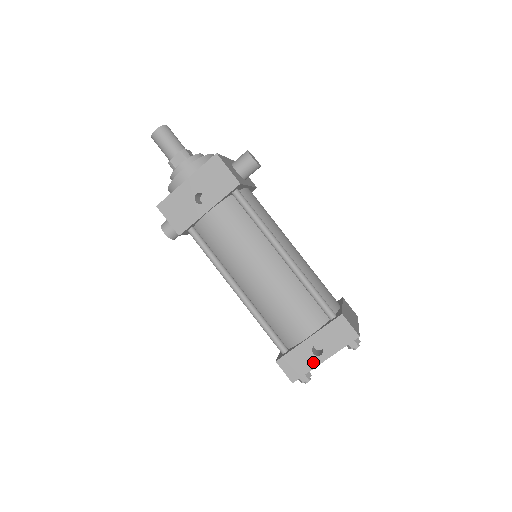
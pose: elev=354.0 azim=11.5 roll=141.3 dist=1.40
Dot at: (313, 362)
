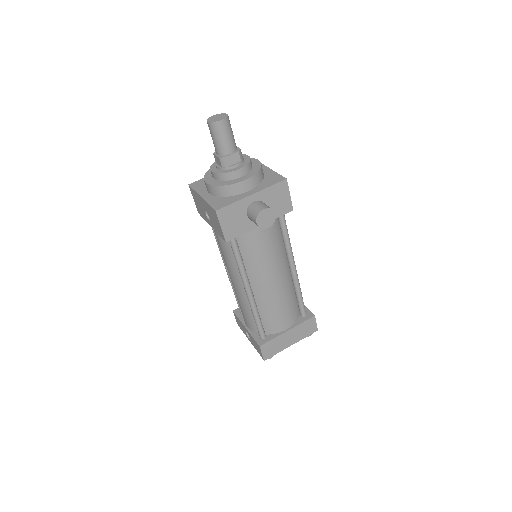
Dot at: (246, 334)
